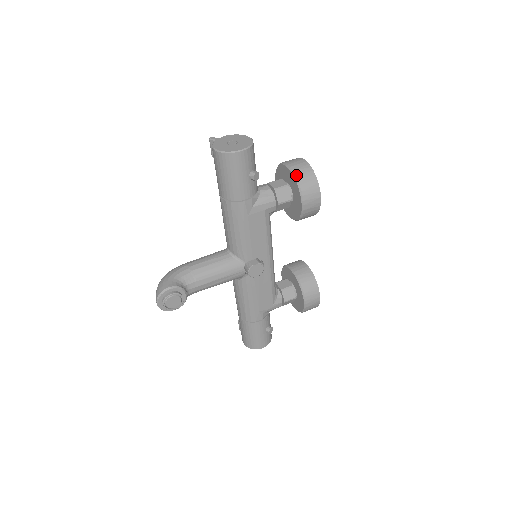
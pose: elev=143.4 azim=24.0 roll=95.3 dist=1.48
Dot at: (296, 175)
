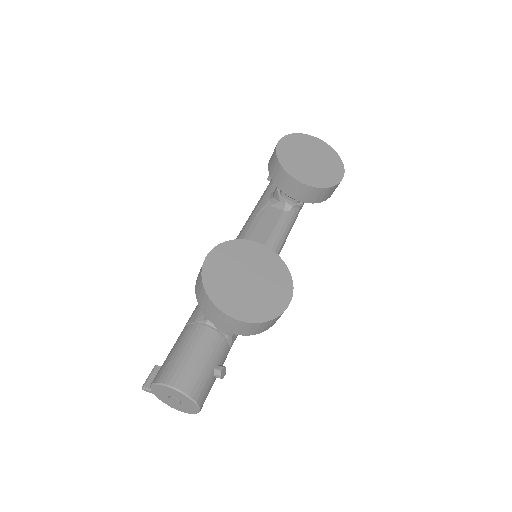
Dot at: occluded
